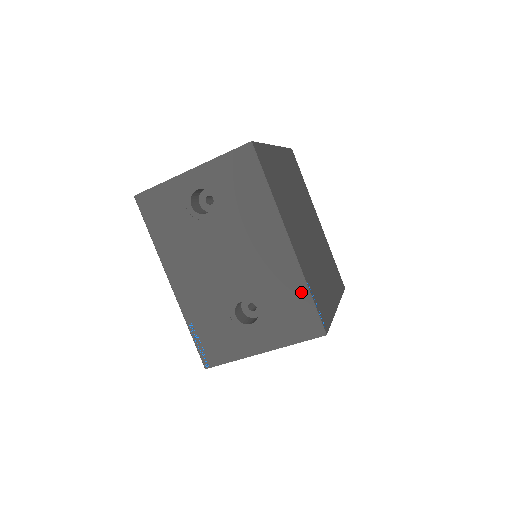
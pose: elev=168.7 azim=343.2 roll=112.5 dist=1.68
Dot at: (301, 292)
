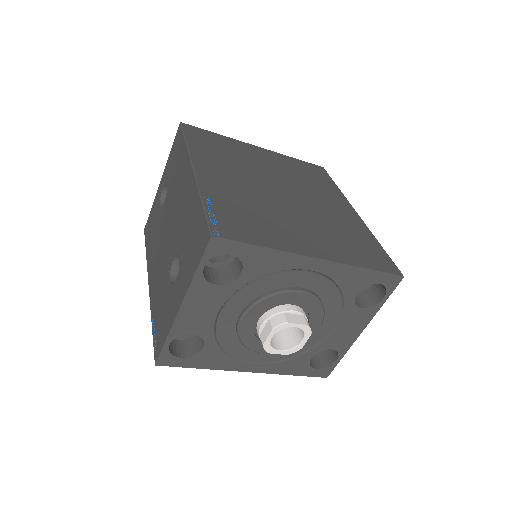
Dot at: (198, 208)
